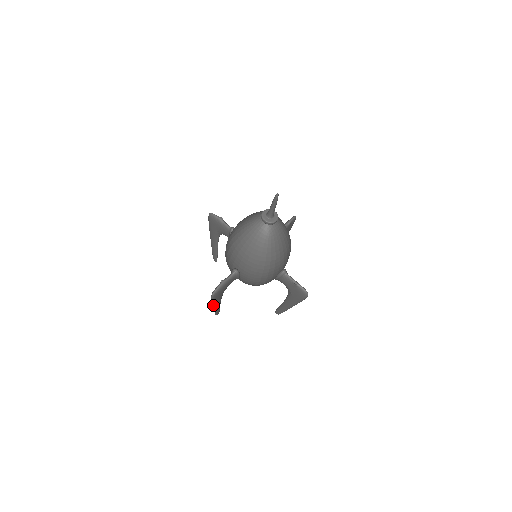
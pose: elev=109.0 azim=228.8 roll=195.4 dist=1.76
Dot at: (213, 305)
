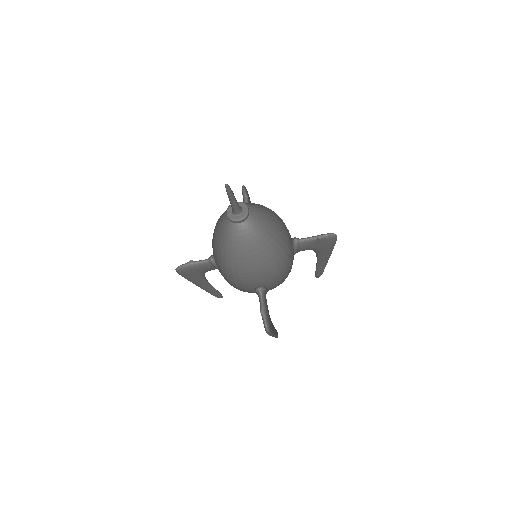
Dot at: (273, 336)
